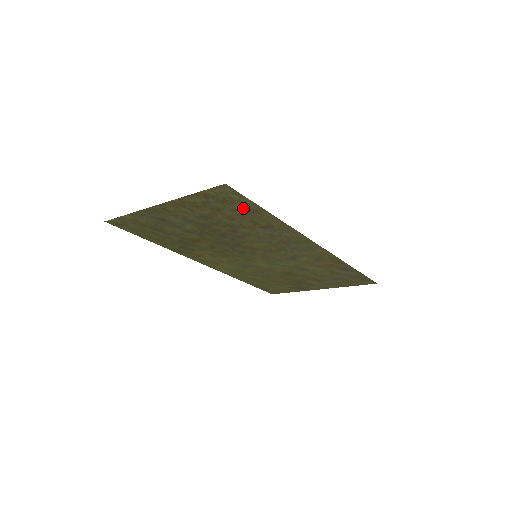
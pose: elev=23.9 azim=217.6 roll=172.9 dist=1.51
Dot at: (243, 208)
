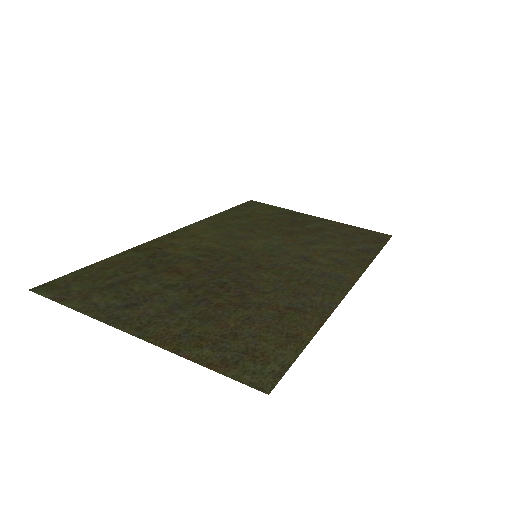
Dot at: (275, 342)
